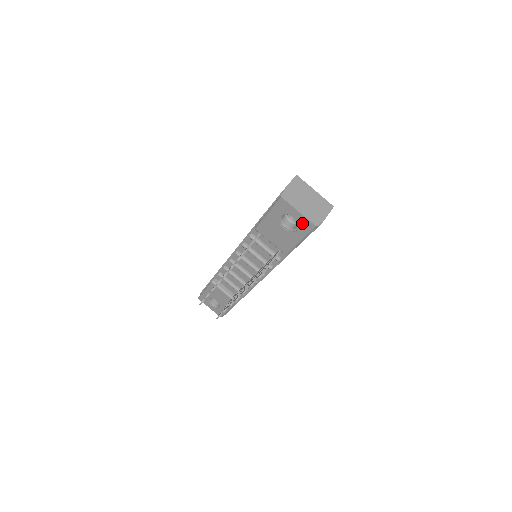
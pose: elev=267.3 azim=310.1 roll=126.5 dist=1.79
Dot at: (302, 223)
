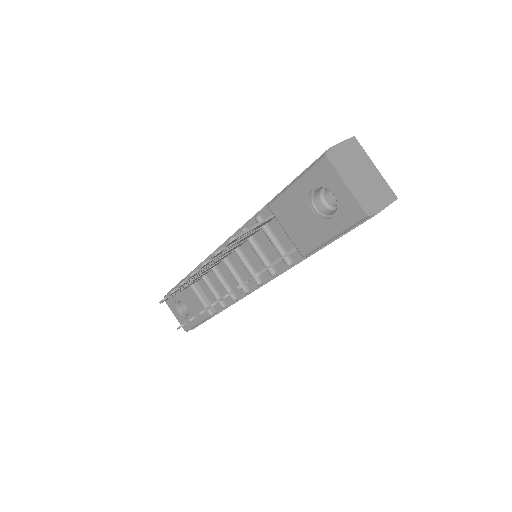
Dot at: (345, 206)
